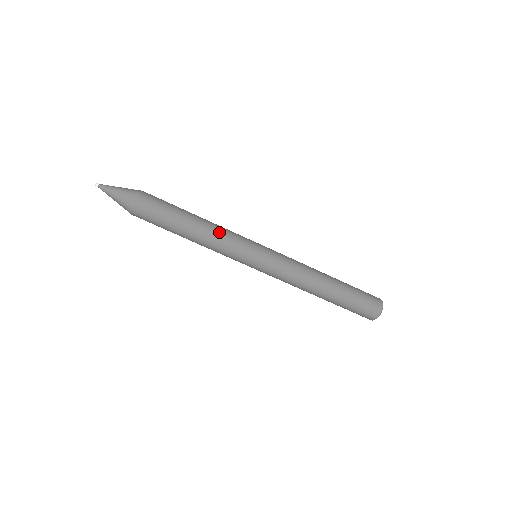
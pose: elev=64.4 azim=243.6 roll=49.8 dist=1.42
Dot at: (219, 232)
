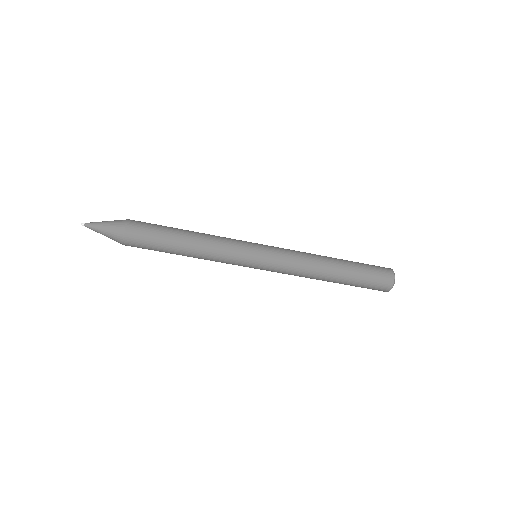
Dot at: (211, 255)
